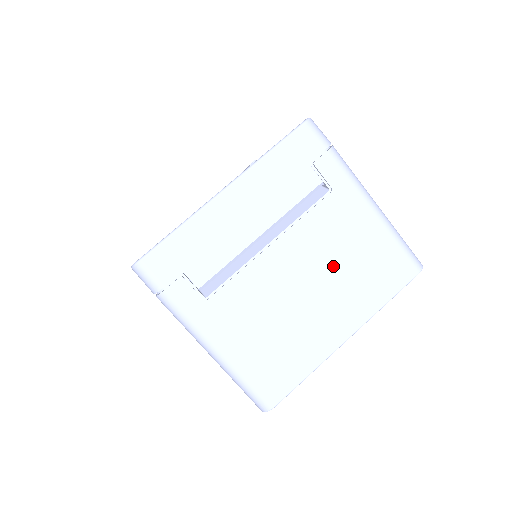
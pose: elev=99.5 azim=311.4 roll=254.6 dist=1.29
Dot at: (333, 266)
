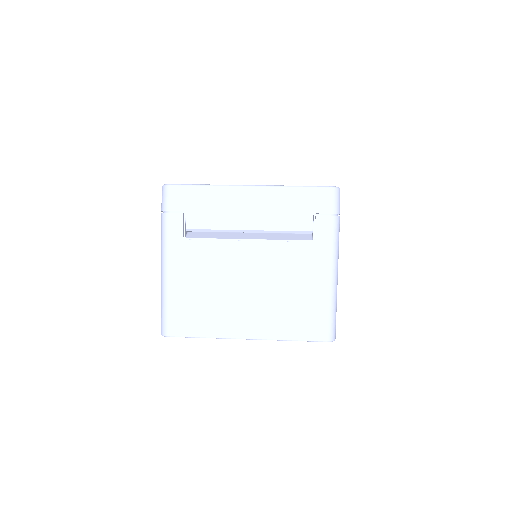
Dot at: (275, 287)
